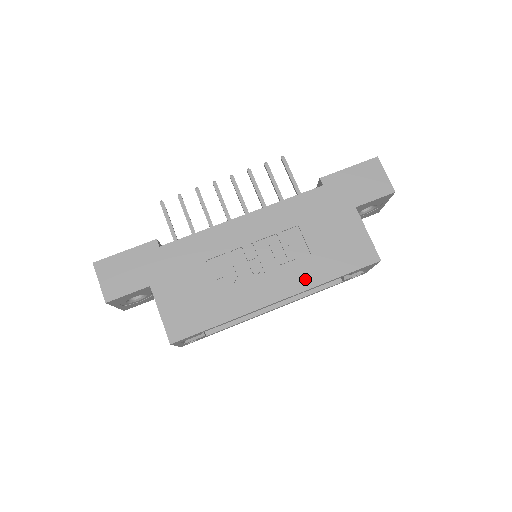
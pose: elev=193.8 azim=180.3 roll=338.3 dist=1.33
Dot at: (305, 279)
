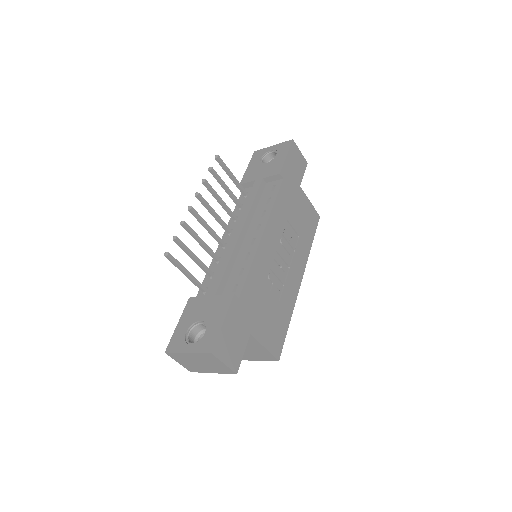
Dot at: (304, 255)
